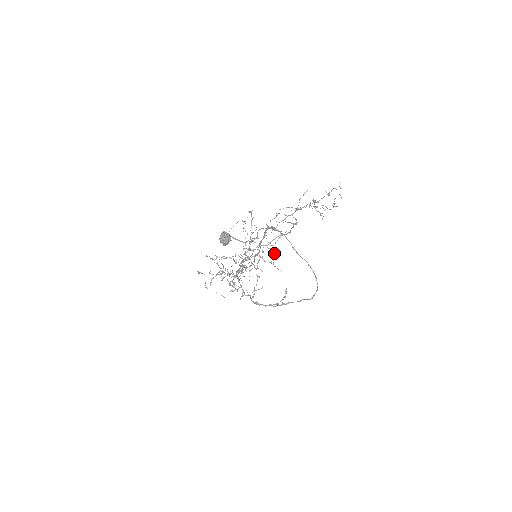
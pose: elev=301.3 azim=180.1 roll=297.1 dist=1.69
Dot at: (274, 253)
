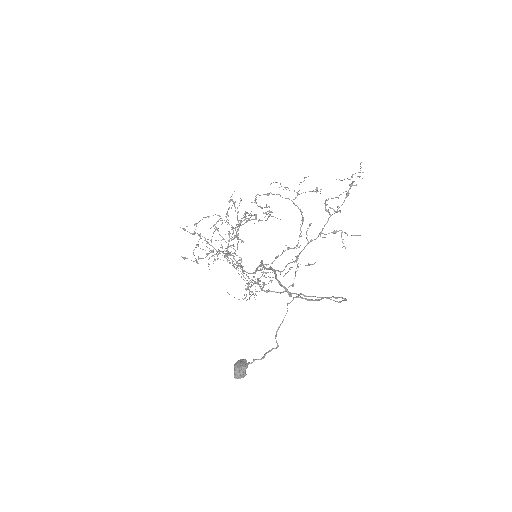
Dot at: (270, 212)
